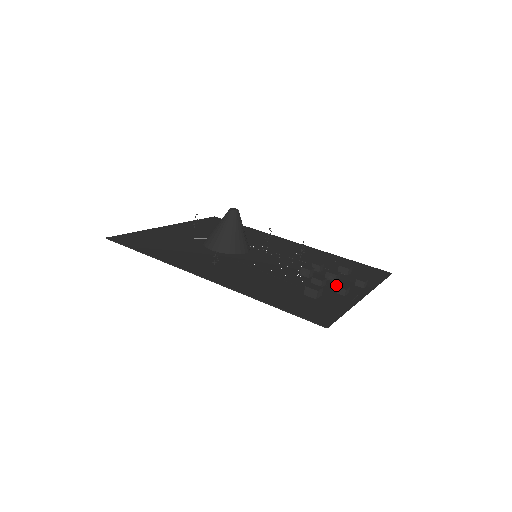
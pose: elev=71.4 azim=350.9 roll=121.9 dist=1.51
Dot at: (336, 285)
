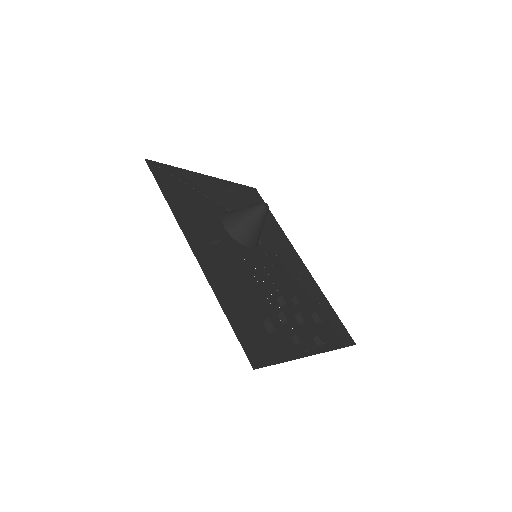
Dot at: (298, 329)
